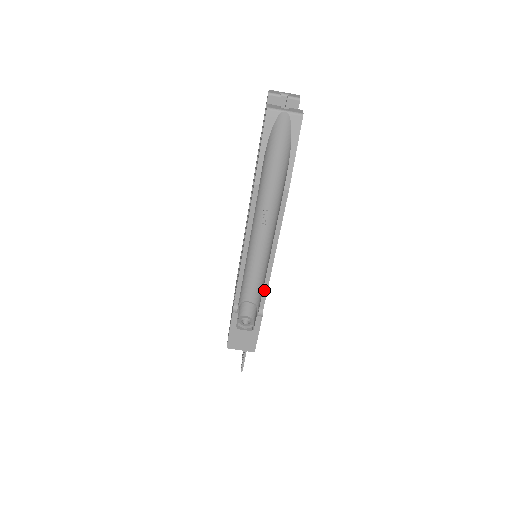
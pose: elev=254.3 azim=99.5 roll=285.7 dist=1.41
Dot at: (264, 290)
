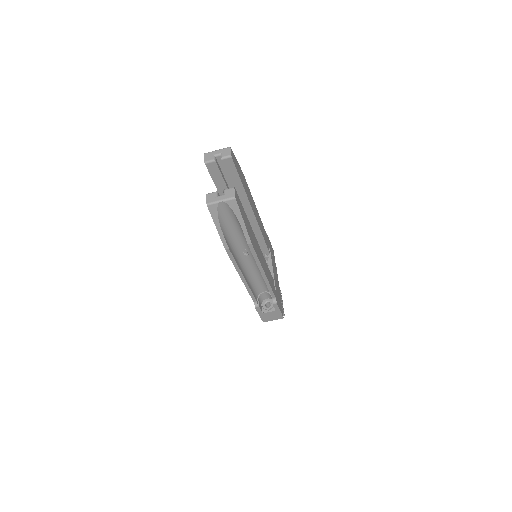
Dot at: (269, 290)
